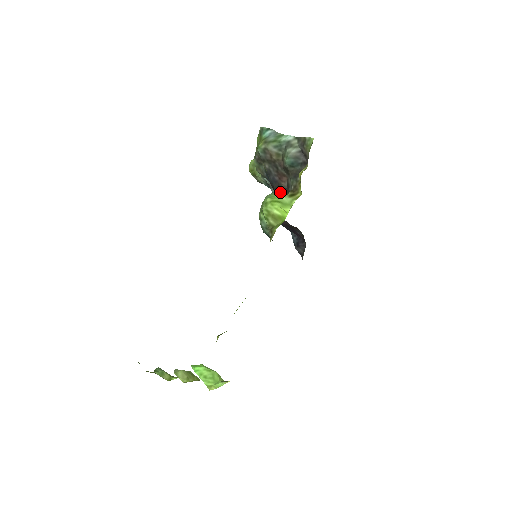
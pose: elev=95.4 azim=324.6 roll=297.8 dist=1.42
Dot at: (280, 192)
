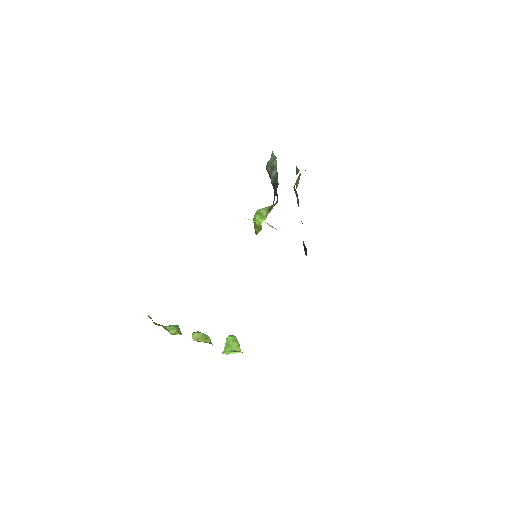
Dot at: occluded
